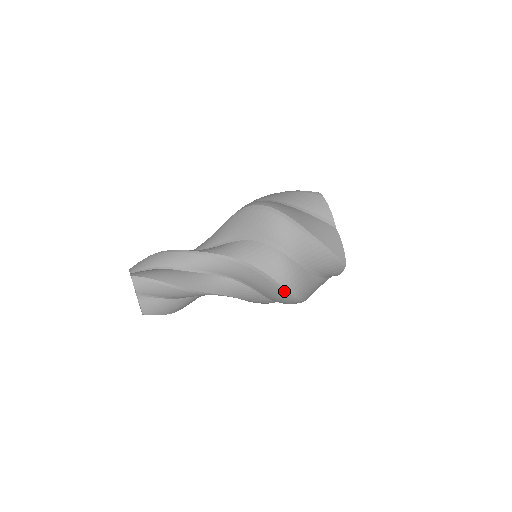
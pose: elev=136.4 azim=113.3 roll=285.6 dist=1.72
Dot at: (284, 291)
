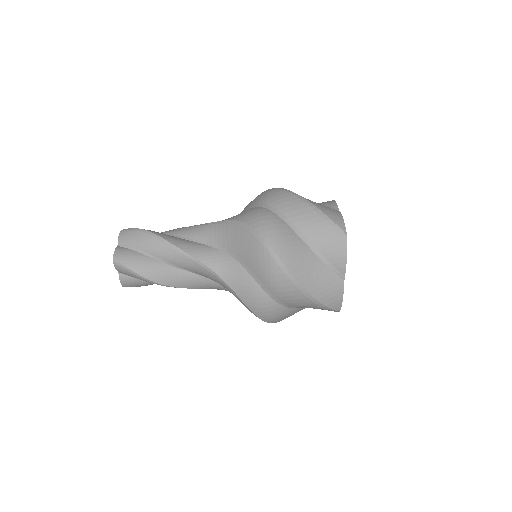
Dot at: (261, 319)
